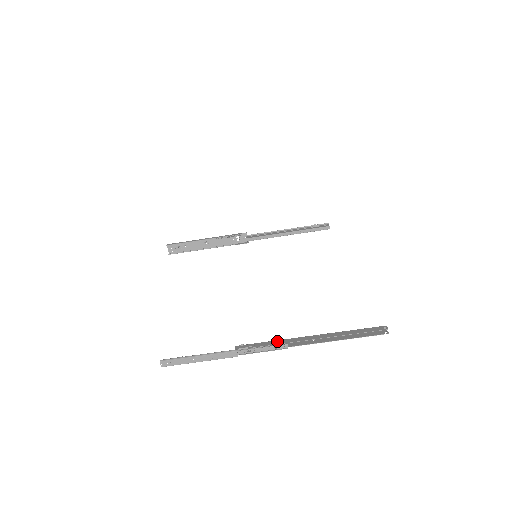
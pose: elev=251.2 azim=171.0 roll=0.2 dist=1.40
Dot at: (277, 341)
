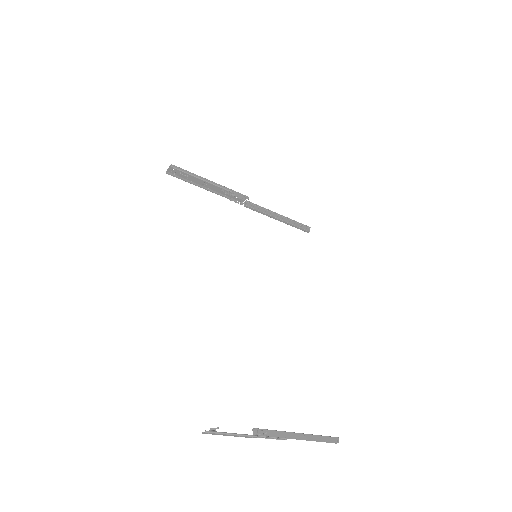
Dot at: (281, 433)
